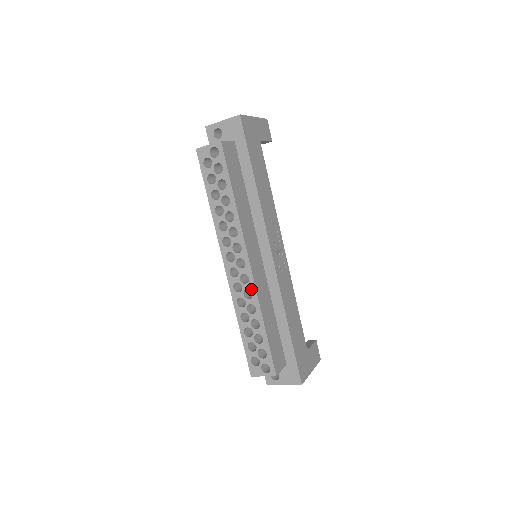
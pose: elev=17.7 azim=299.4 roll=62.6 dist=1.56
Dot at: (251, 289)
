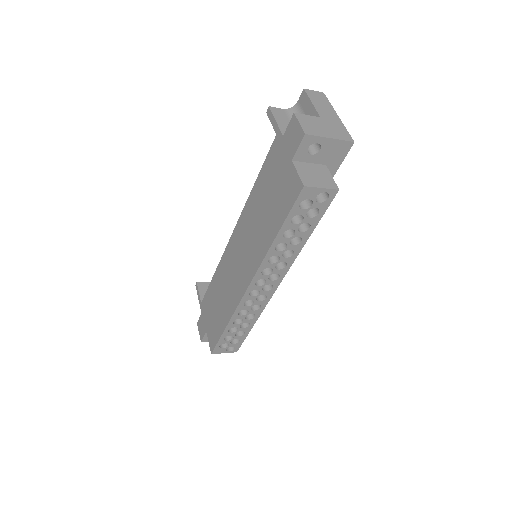
Dot at: (262, 305)
